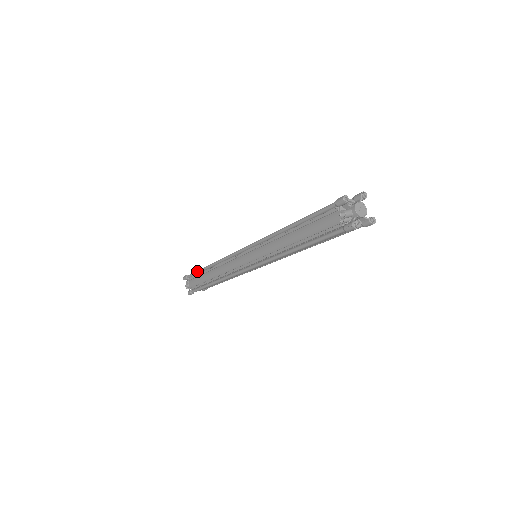
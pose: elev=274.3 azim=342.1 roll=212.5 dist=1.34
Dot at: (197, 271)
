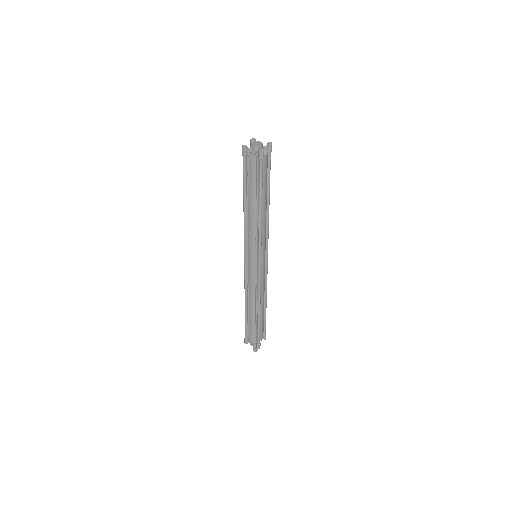
Dot at: (245, 323)
